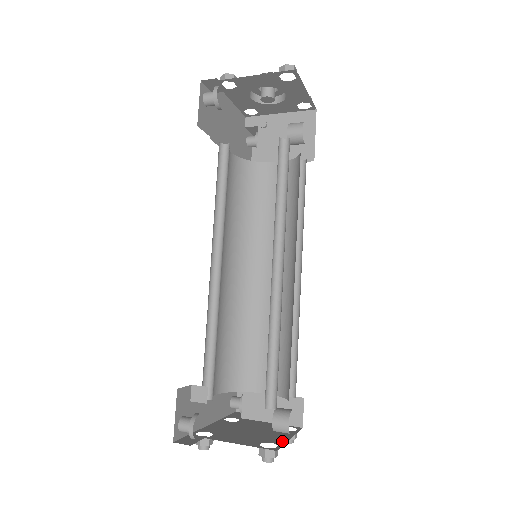
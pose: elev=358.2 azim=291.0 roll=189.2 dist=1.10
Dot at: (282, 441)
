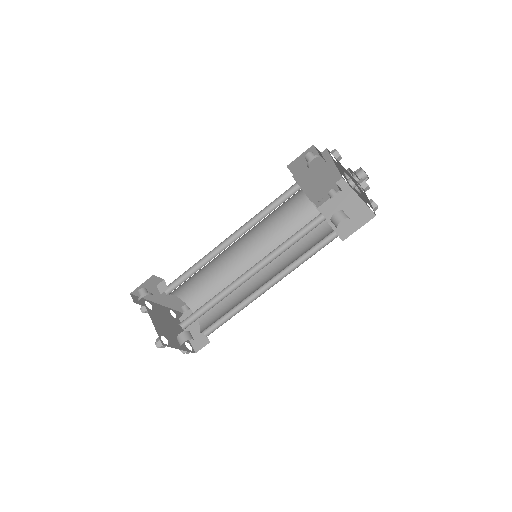
Dot at: (173, 346)
